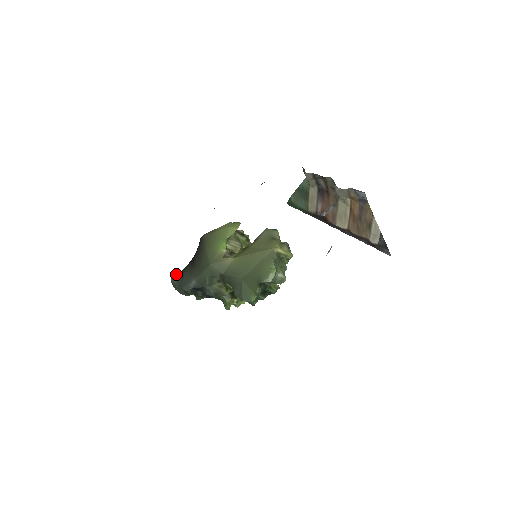
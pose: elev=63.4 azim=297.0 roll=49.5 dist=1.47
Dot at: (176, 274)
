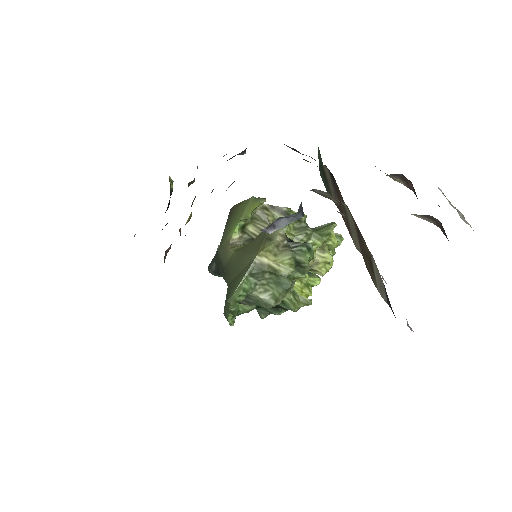
Dot at: occluded
